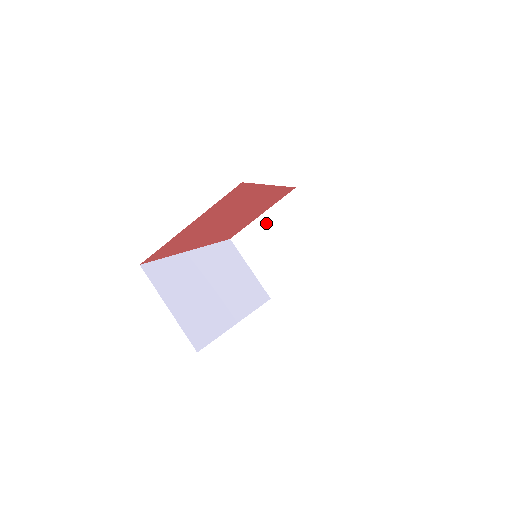
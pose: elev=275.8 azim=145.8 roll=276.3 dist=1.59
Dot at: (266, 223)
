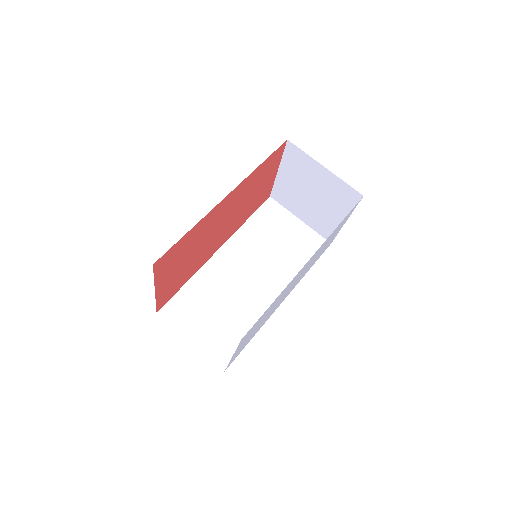
Dot at: (286, 178)
